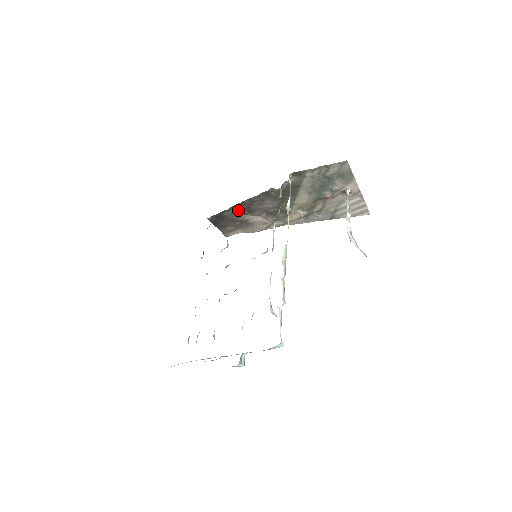
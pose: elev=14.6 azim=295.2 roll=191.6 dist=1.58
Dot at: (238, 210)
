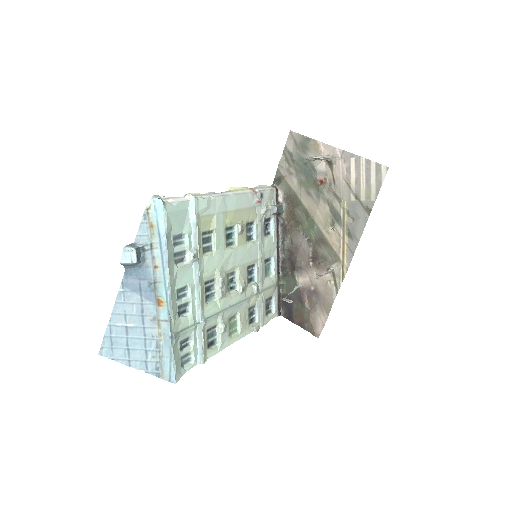
Dot at: (289, 277)
